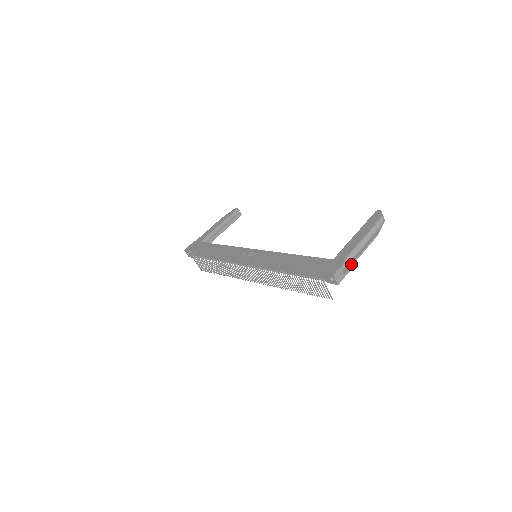
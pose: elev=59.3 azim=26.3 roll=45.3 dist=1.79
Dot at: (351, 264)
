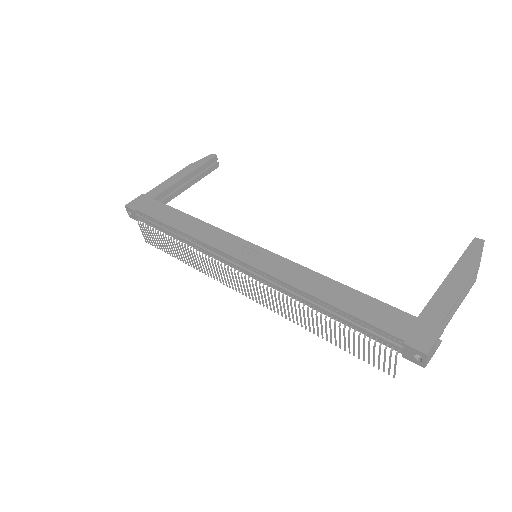
Dot at: occluded
